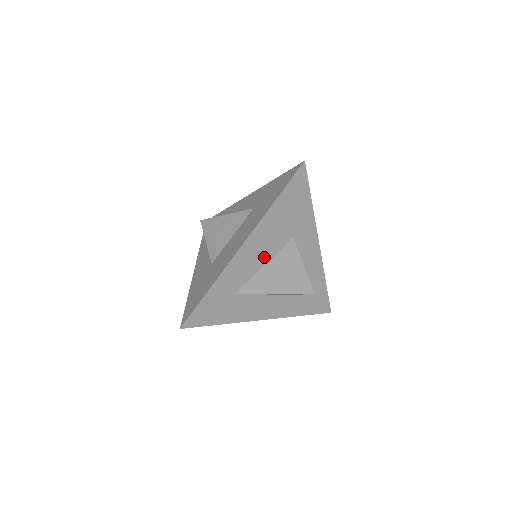
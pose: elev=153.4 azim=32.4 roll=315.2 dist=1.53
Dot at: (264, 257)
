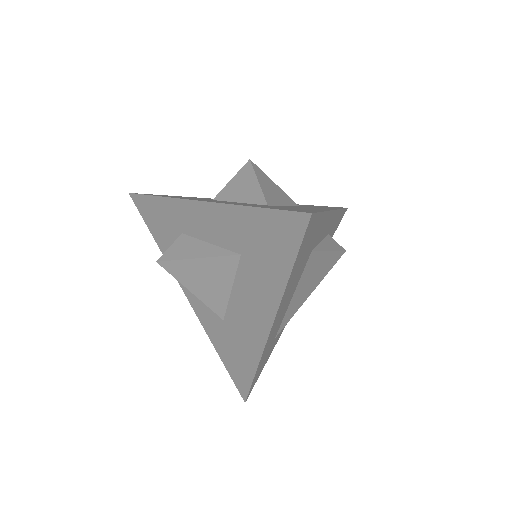
Dot at: (290, 297)
